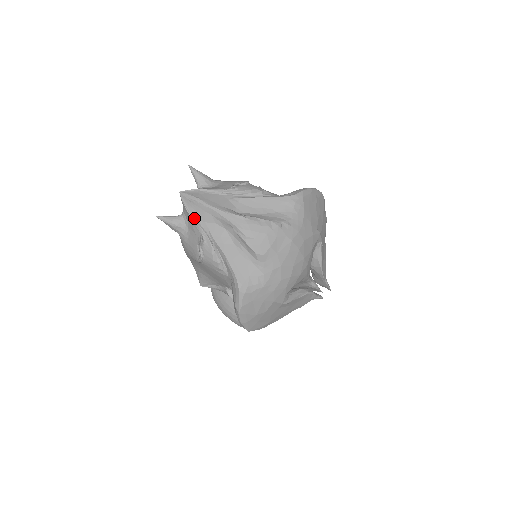
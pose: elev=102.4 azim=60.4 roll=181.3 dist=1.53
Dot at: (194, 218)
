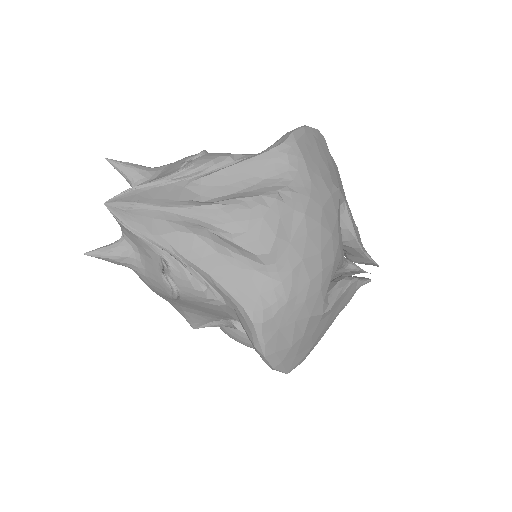
Dot at: (141, 235)
